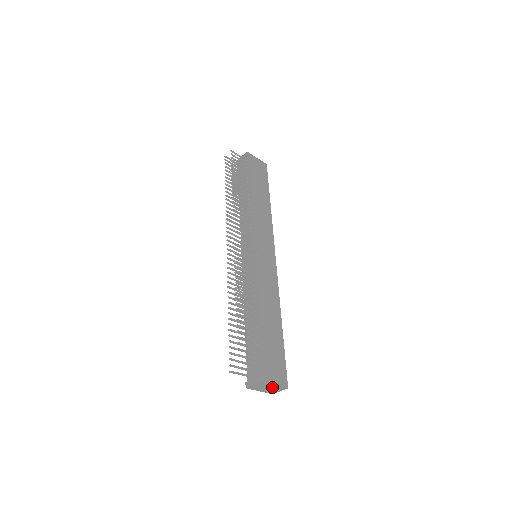
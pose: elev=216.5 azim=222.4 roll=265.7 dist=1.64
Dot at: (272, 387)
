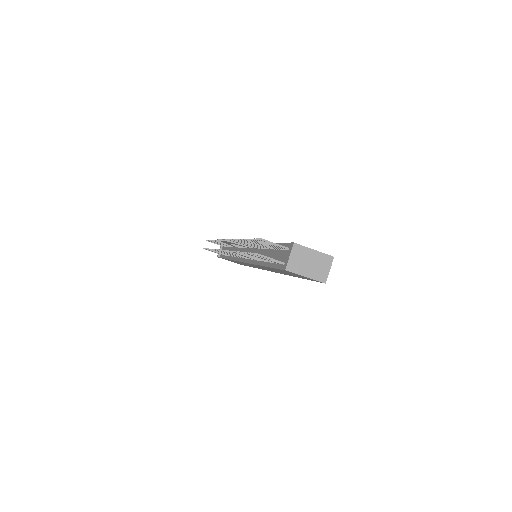
Dot at: (314, 259)
